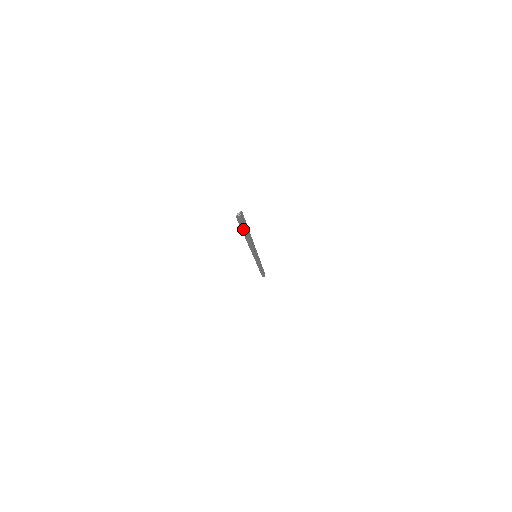
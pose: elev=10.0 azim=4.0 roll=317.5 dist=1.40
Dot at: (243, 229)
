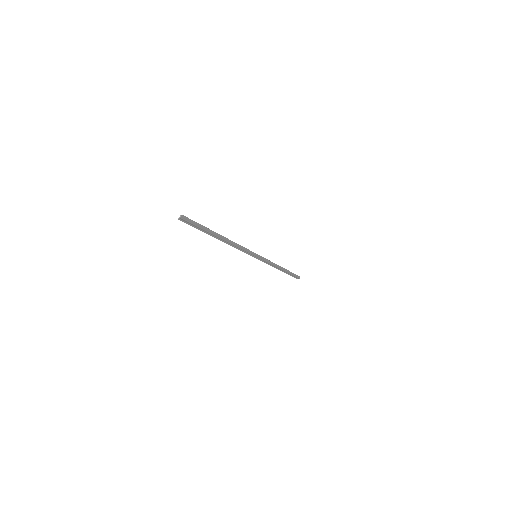
Dot at: (203, 230)
